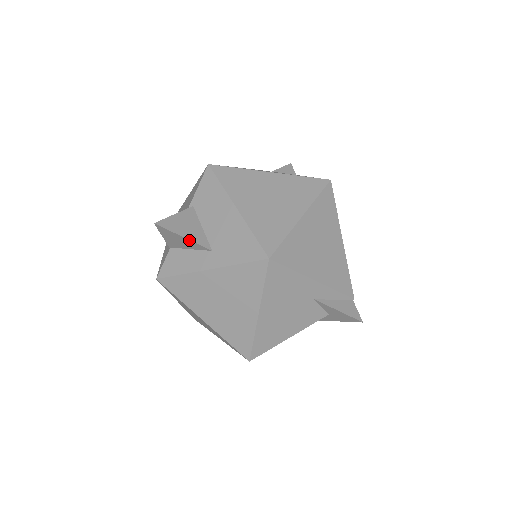
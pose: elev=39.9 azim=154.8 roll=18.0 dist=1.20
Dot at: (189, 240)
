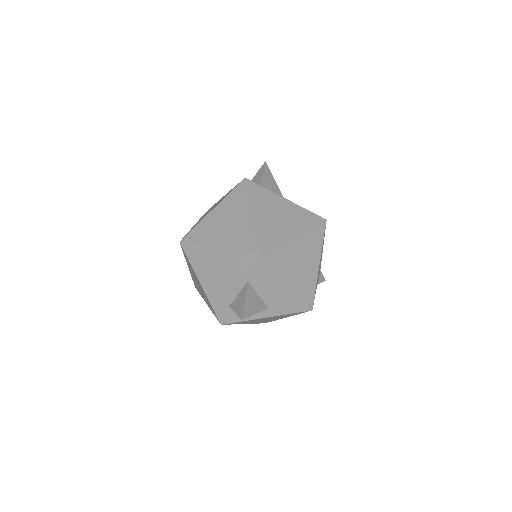
Dot at: (258, 312)
